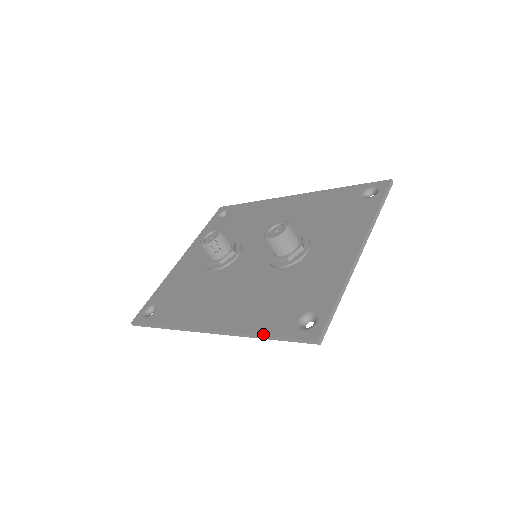
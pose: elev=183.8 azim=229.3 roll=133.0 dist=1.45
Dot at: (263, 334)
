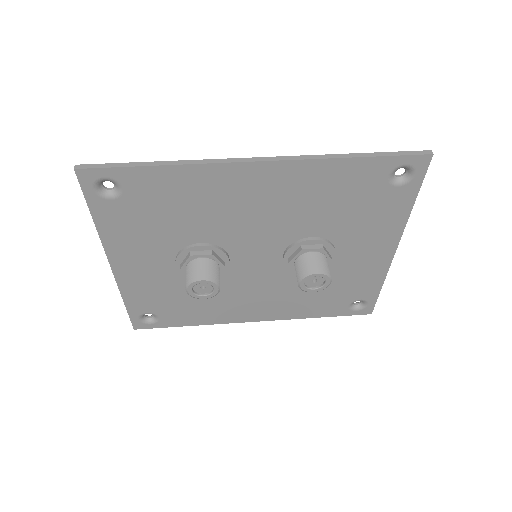
Dot at: occluded
